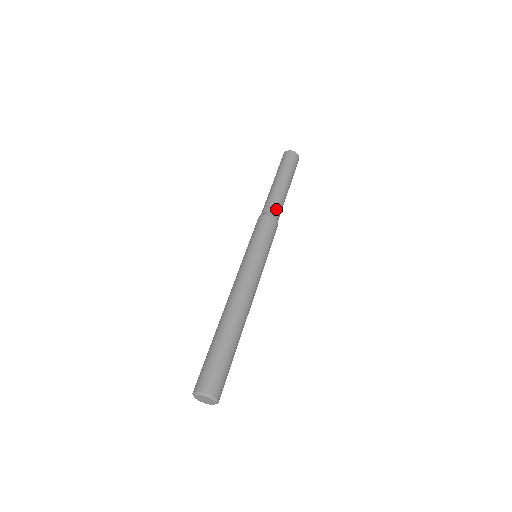
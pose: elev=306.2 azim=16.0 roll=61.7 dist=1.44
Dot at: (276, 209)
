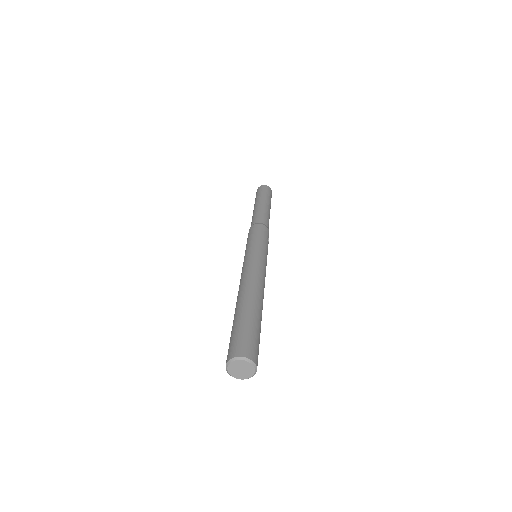
Dot at: (266, 222)
